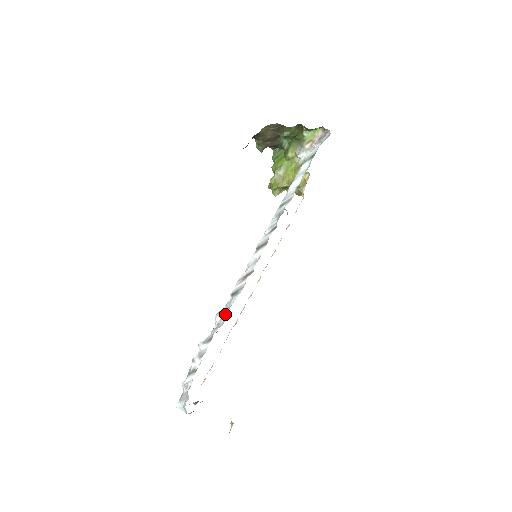
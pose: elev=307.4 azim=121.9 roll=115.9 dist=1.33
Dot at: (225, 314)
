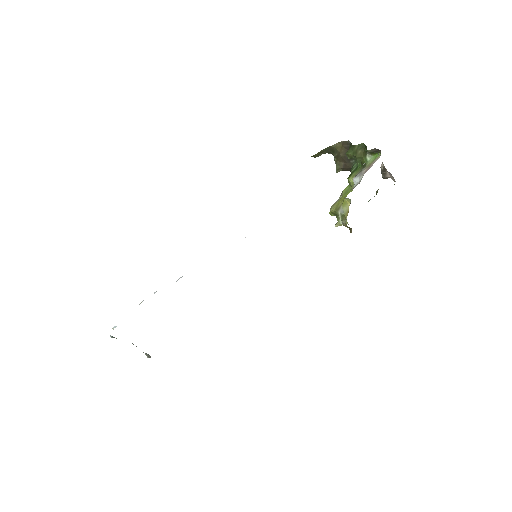
Dot at: occluded
